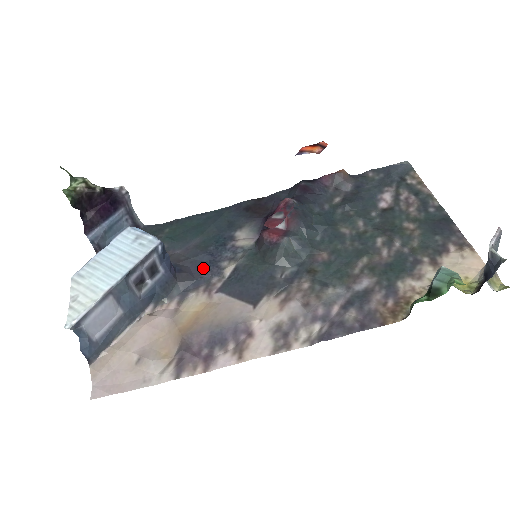
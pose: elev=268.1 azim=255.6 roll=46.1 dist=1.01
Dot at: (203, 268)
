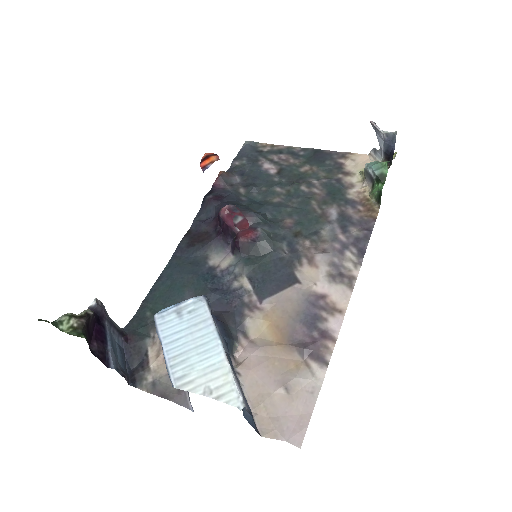
Dot at: (226, 301)
